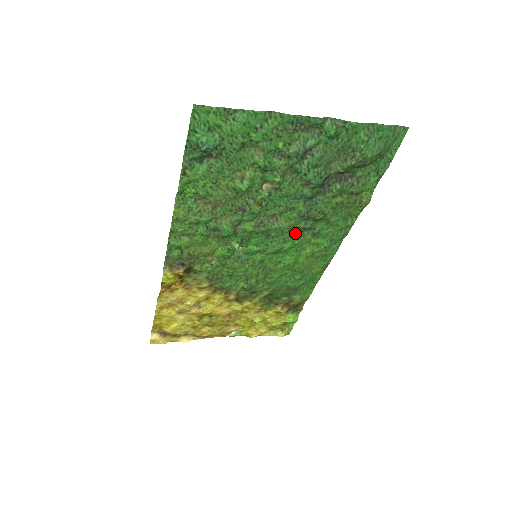
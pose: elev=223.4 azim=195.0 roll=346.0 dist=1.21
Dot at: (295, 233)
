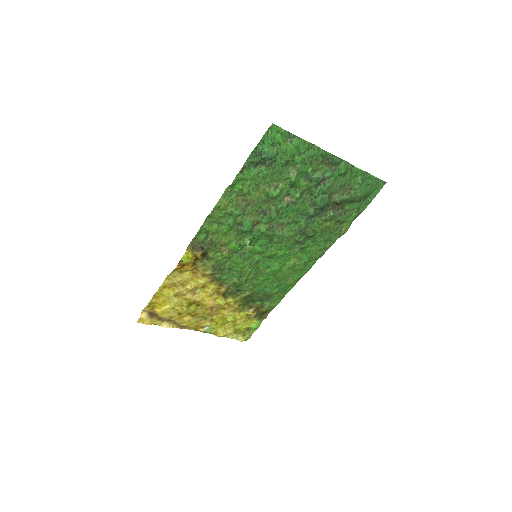
Dot at: (290, 244)
